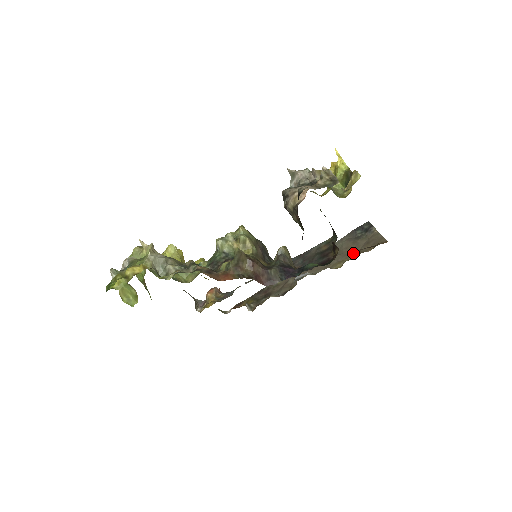
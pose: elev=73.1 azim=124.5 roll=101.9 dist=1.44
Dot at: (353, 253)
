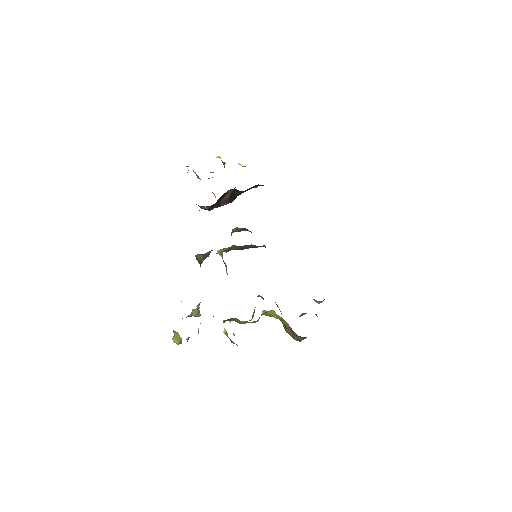
Dot at: occluded
